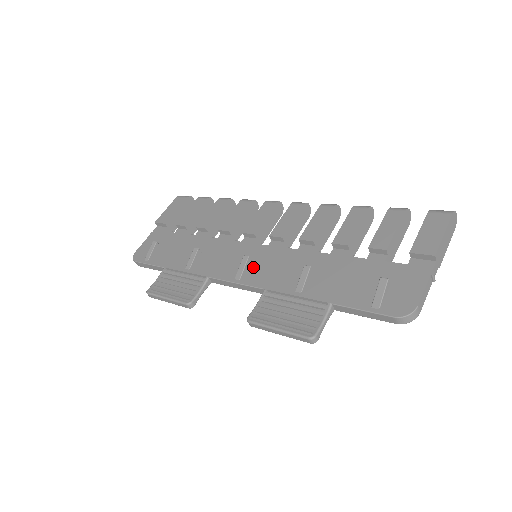
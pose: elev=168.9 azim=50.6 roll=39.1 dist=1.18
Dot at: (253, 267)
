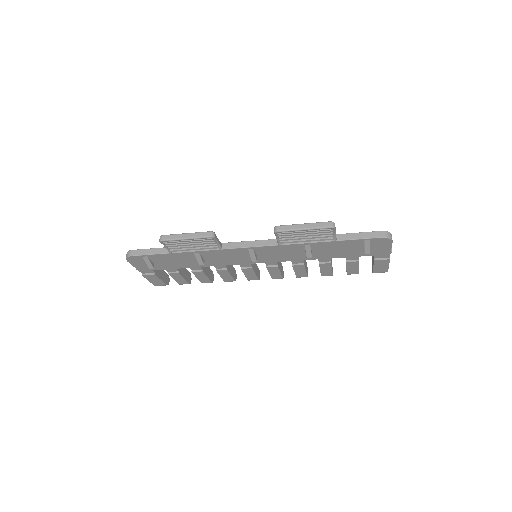
Dot at: occluded
